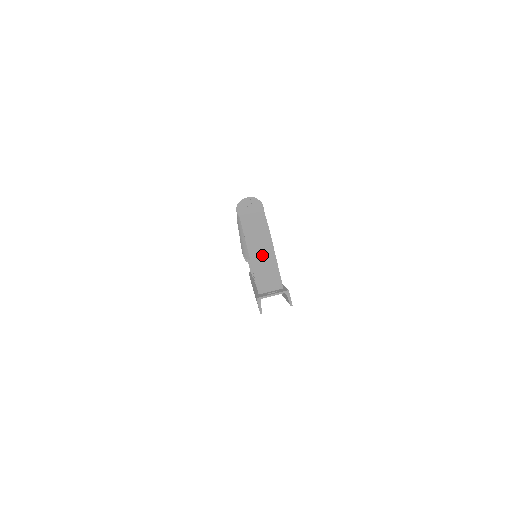
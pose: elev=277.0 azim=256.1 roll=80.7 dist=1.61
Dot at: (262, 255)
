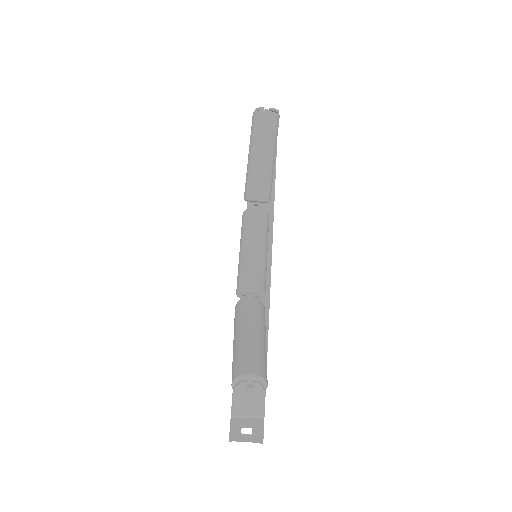
Dot at: occluded
